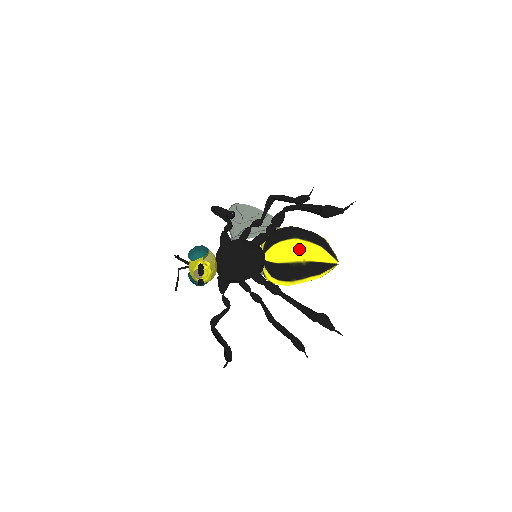
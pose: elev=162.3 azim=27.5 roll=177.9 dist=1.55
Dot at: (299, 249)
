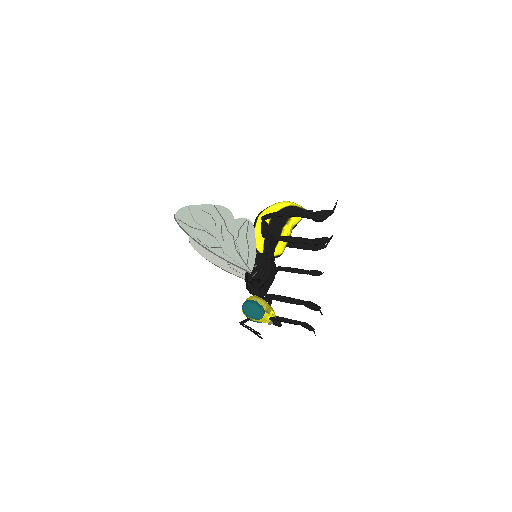
Dot at: (287, 232)
